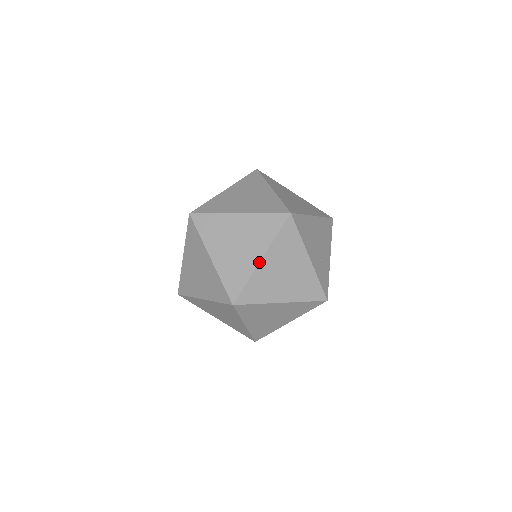
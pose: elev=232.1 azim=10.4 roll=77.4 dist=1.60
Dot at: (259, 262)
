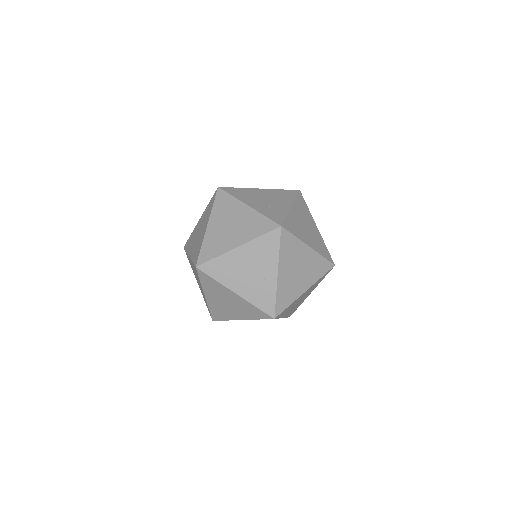
Dot at: (206, 229)
